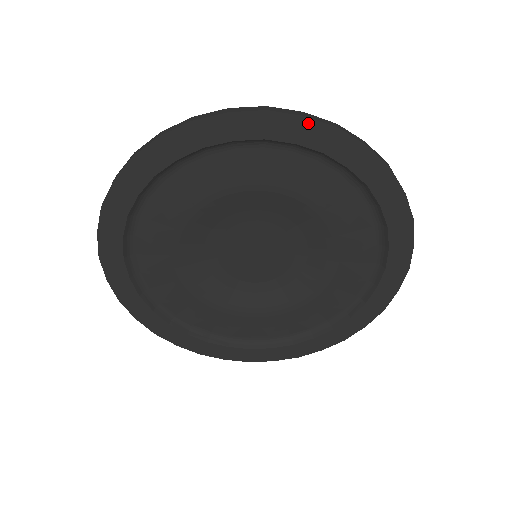
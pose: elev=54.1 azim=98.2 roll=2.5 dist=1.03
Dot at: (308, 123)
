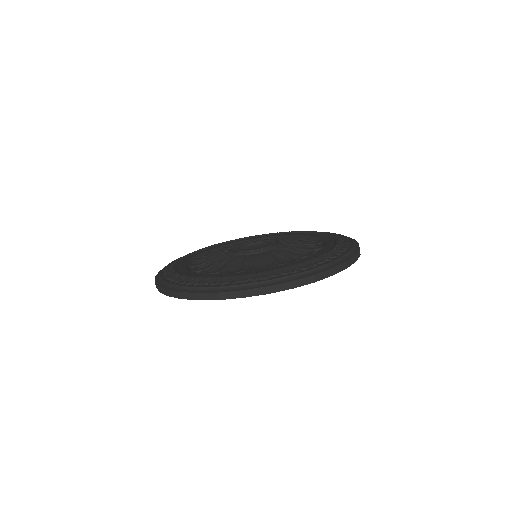
Dot at: (295, 287)
